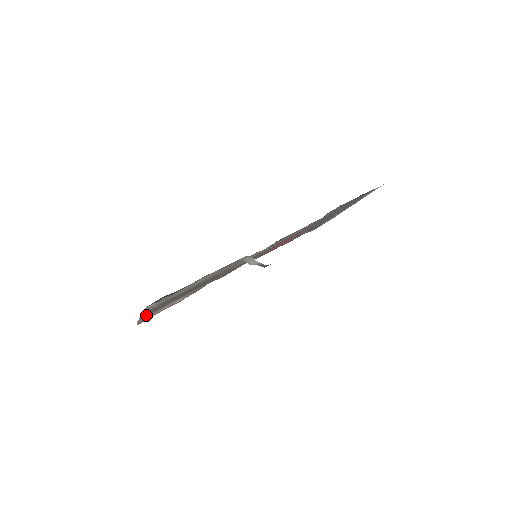
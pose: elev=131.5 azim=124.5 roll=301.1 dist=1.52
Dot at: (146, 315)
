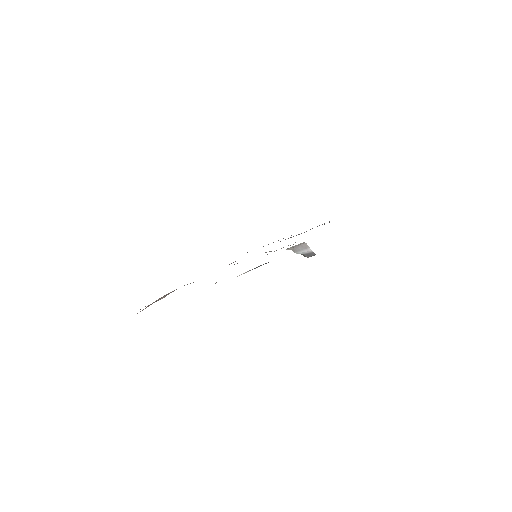
Dot at: occluded
